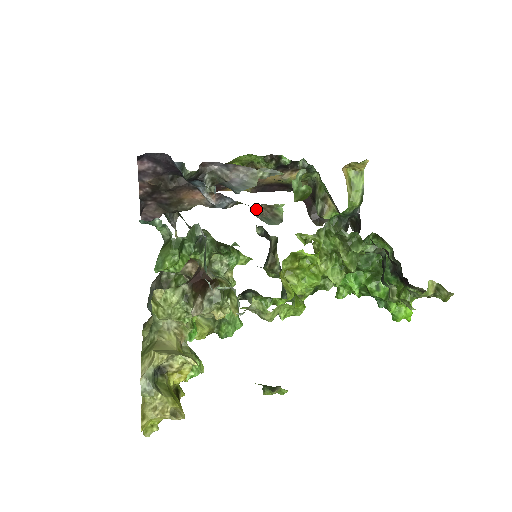
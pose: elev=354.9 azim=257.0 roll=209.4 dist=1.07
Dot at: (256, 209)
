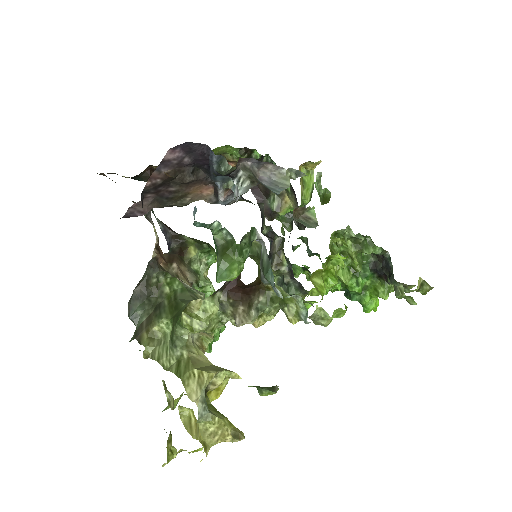
Dot at: (293, 211)
